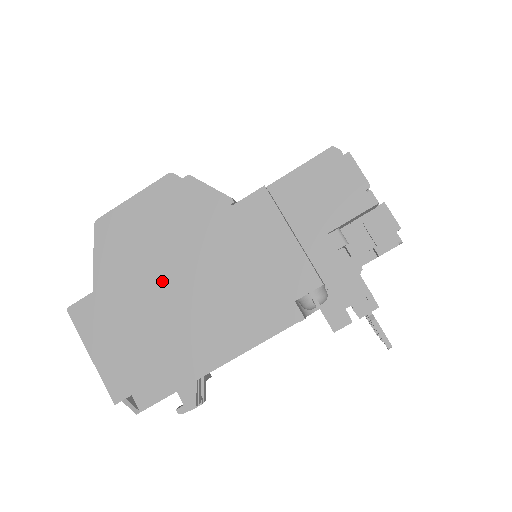
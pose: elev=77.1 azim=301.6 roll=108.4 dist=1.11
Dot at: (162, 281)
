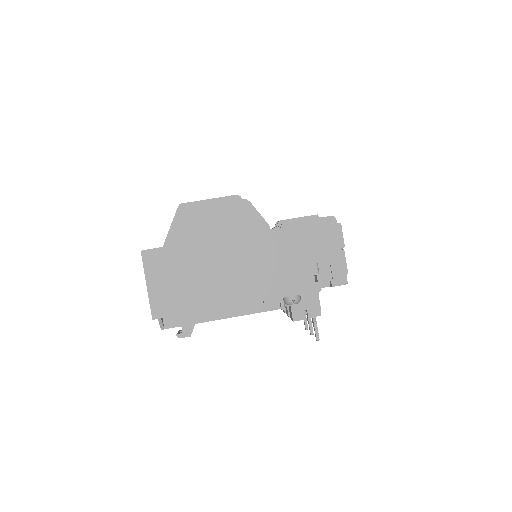
Dot at: (209, 257)
